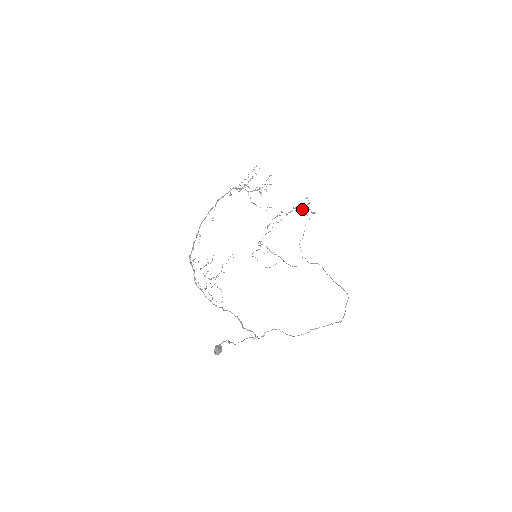
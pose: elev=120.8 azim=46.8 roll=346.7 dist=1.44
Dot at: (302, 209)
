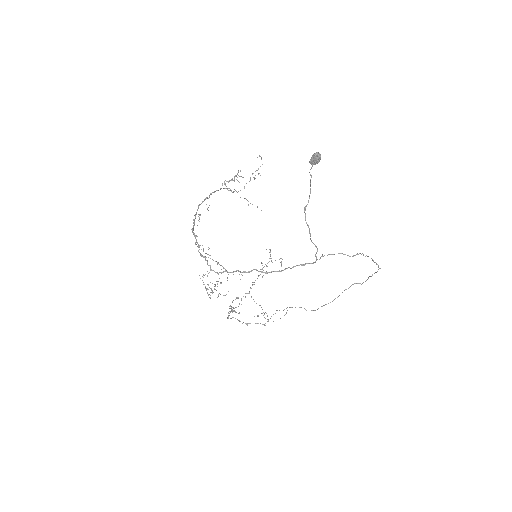
Dot at: occluded
